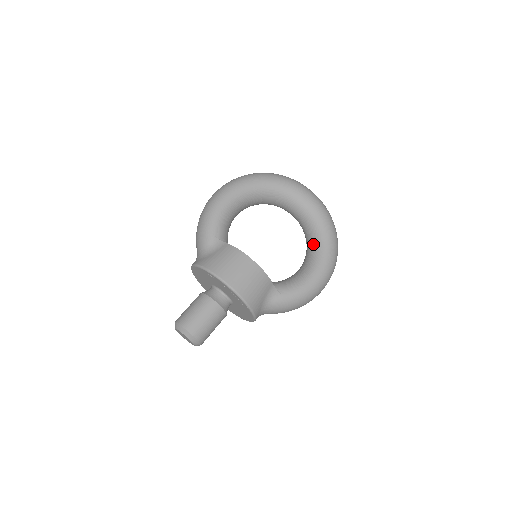
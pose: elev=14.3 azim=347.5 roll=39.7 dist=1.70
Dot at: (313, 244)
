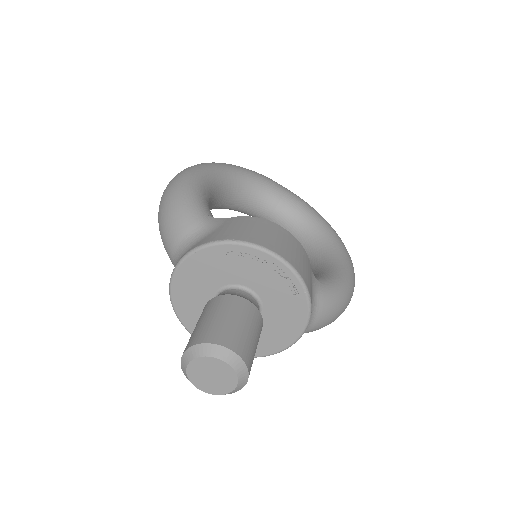
Dot at: (315, 238)
